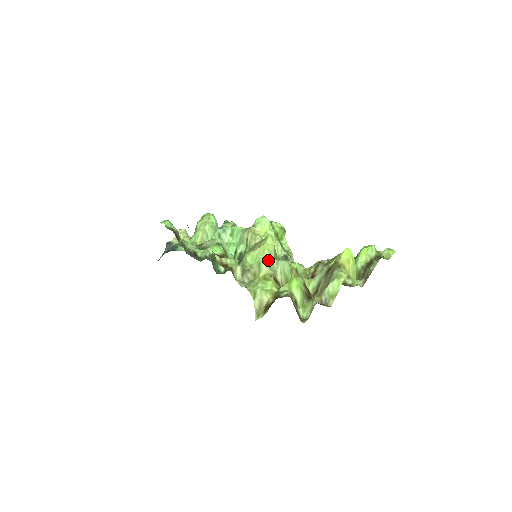
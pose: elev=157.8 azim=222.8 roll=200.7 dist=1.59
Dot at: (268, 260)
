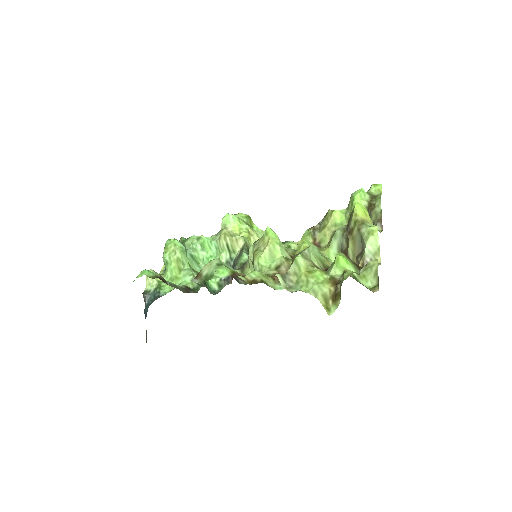
Dot at: (301, 253)
